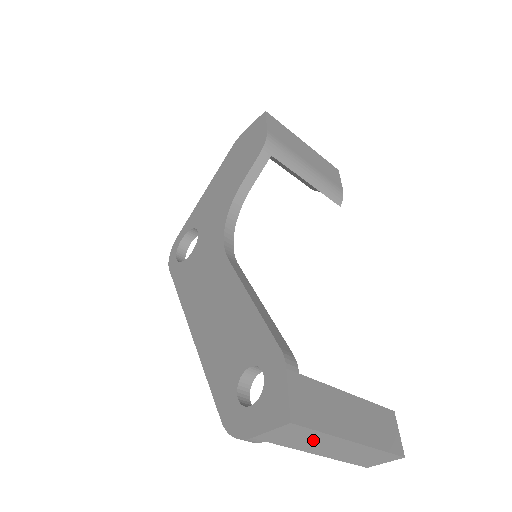
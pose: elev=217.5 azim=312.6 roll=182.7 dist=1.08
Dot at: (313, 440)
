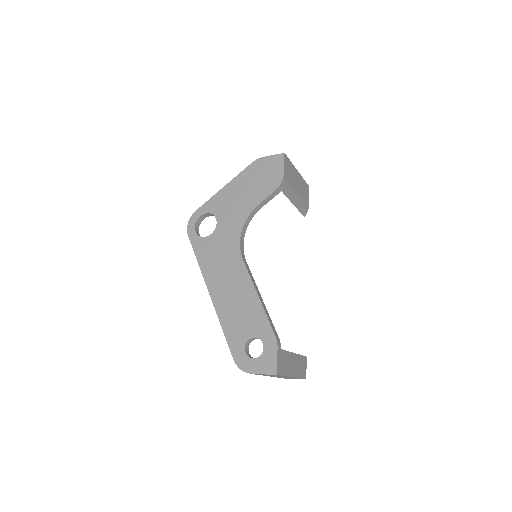
Dot at: occluded
